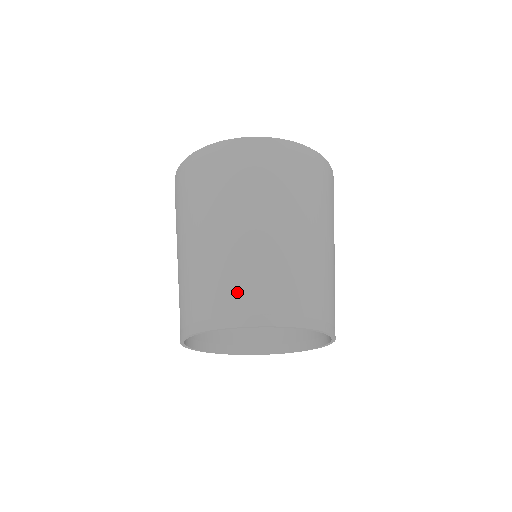
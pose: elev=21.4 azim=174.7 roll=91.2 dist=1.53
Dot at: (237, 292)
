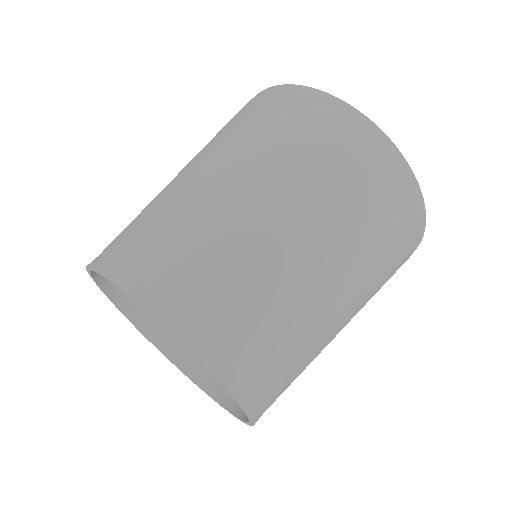
Dot at: (198, 279)
